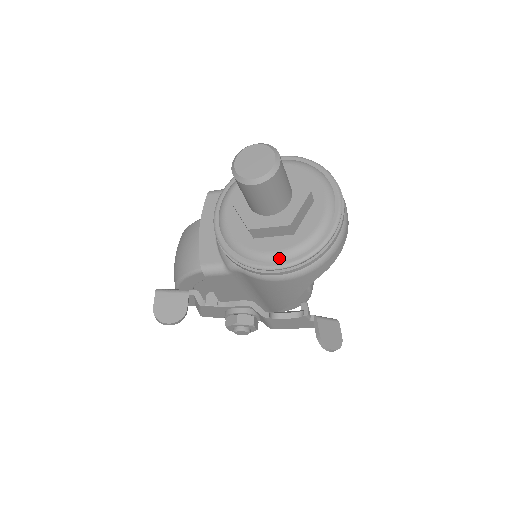
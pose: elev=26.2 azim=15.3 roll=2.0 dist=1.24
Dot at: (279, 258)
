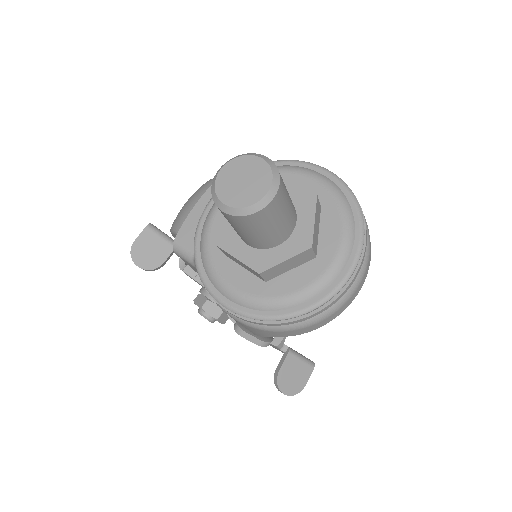
Dot at: (233, 297)
